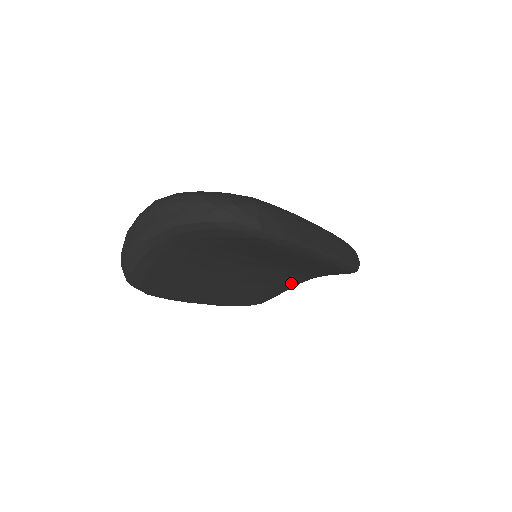
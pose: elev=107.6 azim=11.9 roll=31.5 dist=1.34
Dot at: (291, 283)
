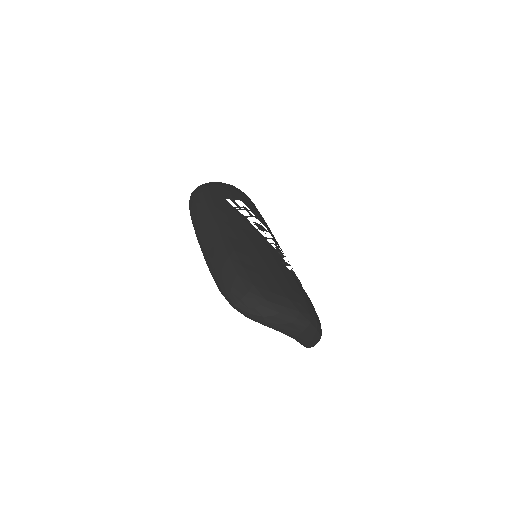
Dot at: occluded
